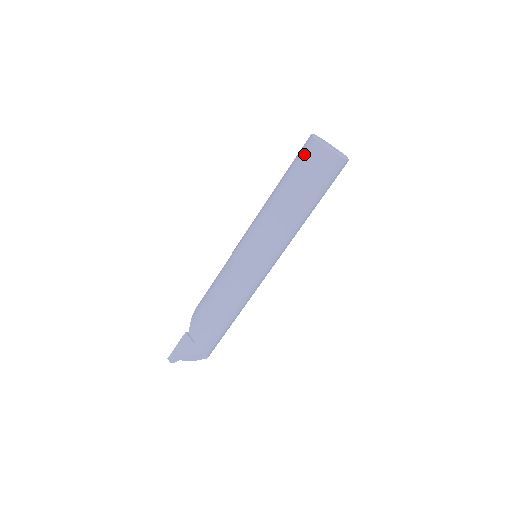
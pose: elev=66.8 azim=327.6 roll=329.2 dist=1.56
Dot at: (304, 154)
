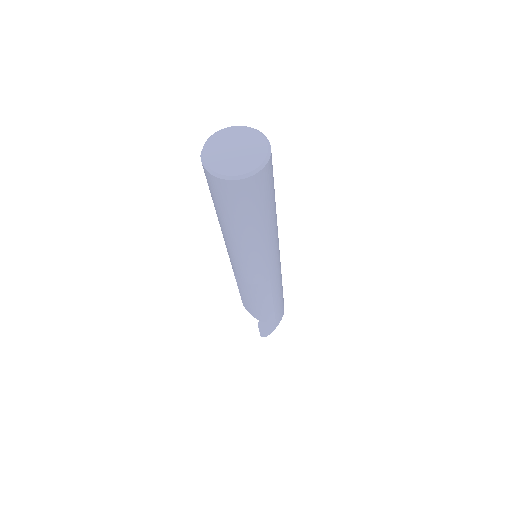
Dot at: (226, 197)
